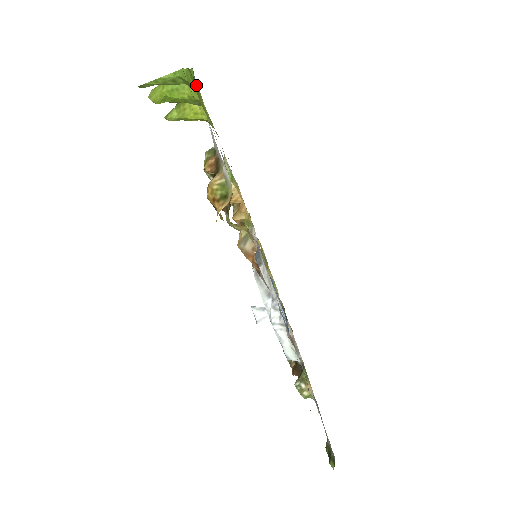
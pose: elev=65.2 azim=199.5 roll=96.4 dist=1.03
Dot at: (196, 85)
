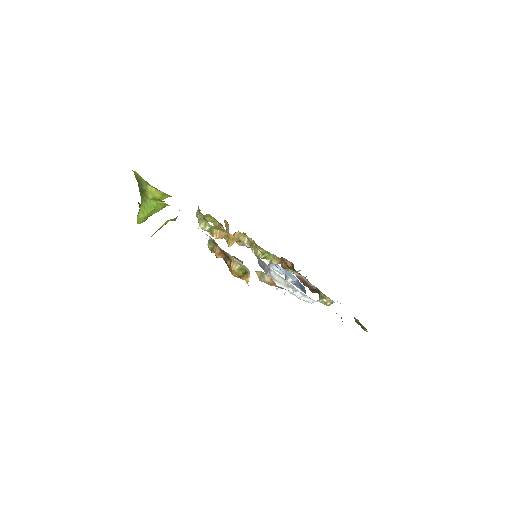
Dot at: occluded
